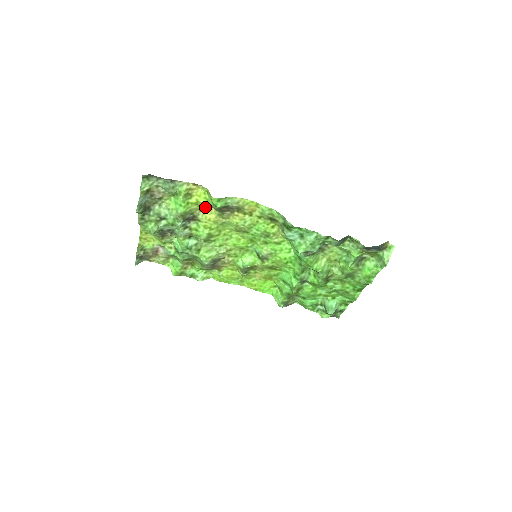
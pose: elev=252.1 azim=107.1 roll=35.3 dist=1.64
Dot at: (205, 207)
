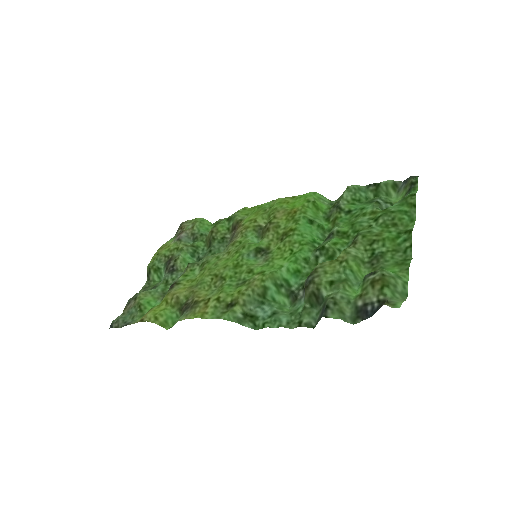
Dot at: (169, 296)
